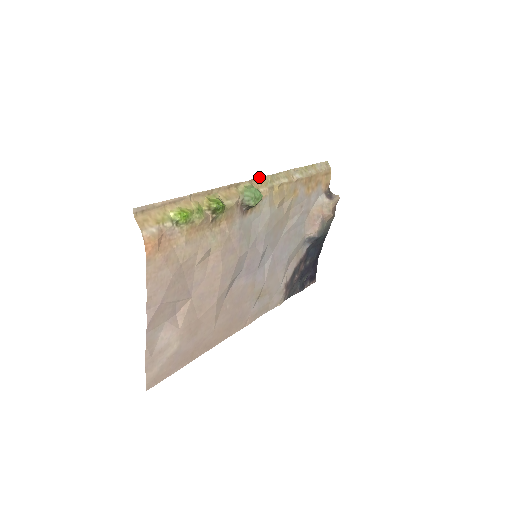
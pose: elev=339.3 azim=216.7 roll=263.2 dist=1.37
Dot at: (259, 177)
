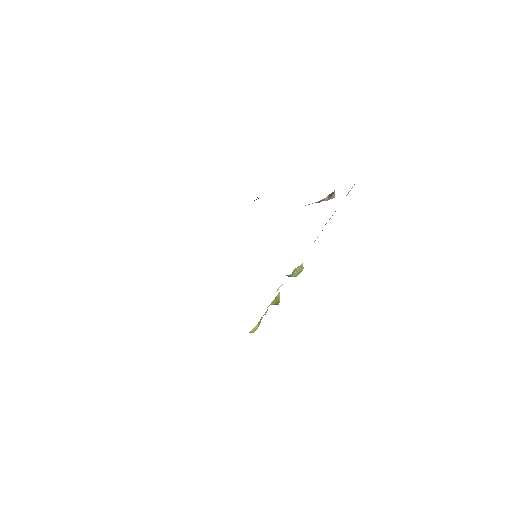
Dot at: occluded
